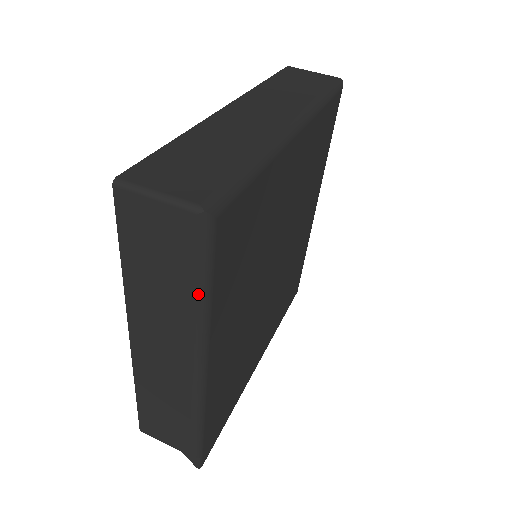
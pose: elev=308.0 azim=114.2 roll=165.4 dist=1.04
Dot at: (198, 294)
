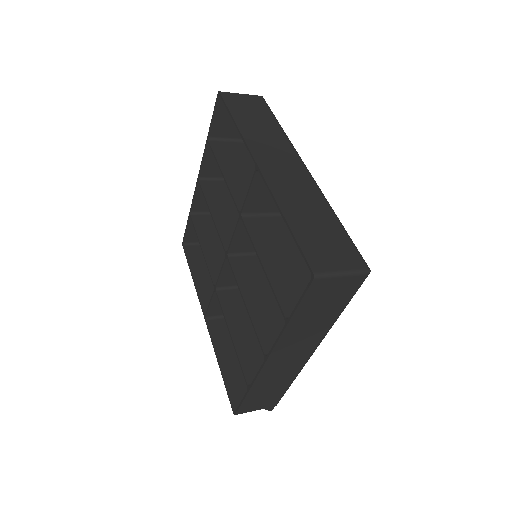
Dot at: occluded
